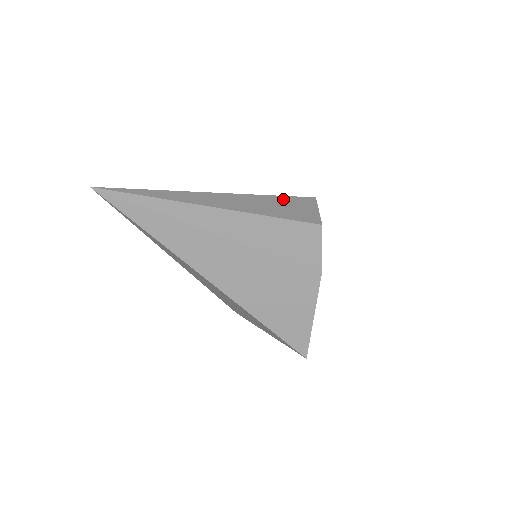
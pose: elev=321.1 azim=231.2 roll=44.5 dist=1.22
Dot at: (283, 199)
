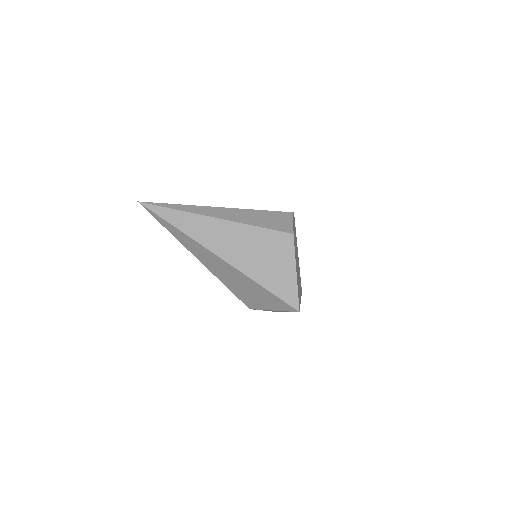
Dot at: occluded
